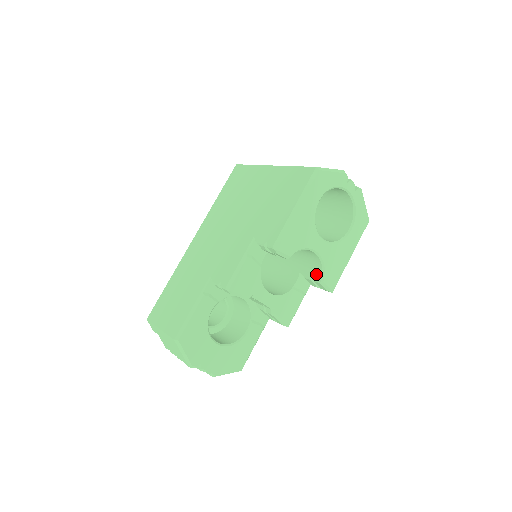
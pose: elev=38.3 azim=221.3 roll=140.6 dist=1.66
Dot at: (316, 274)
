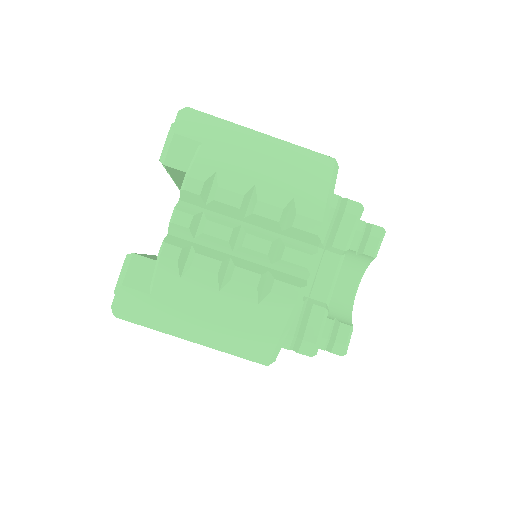
Dot at: (341, 317)
